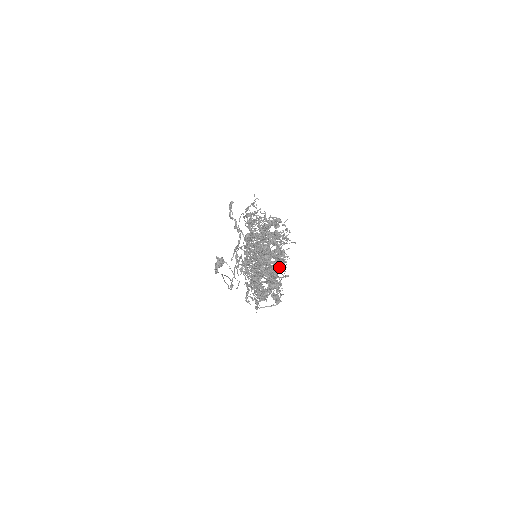
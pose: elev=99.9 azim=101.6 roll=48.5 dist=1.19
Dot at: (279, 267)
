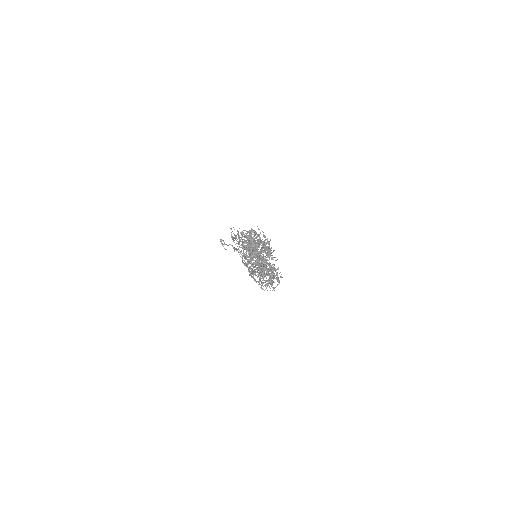
Dot at: occluded
